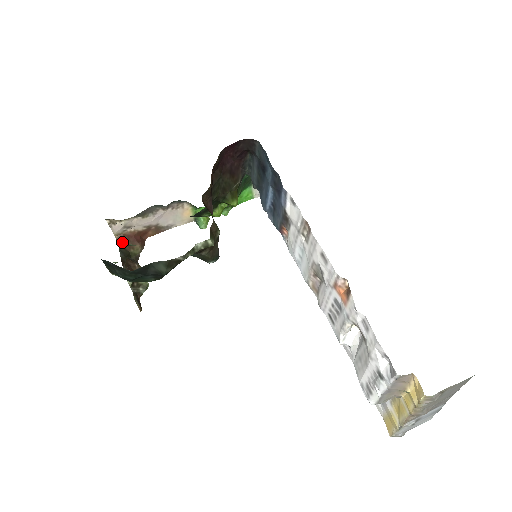
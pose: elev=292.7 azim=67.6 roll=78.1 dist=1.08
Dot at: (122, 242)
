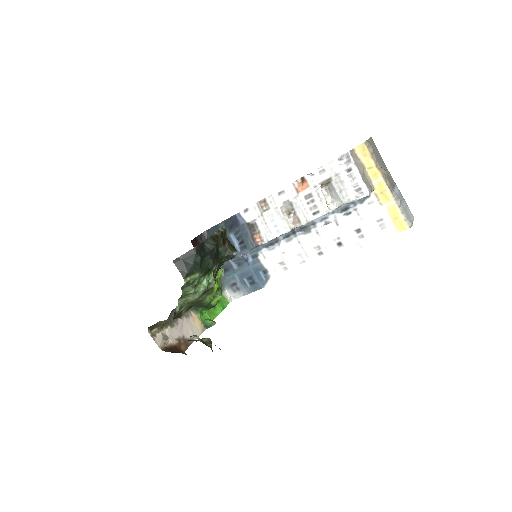
Dot at: (169, 351)
